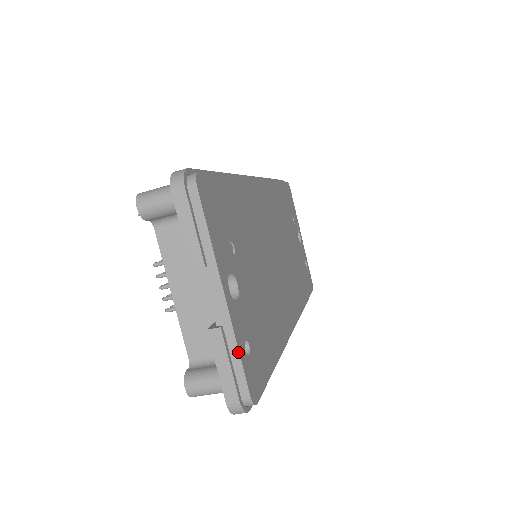
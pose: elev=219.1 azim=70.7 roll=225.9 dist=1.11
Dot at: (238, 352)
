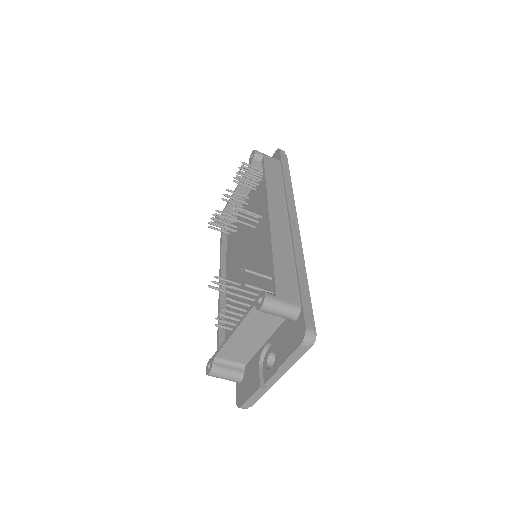
Dot at: occluded
